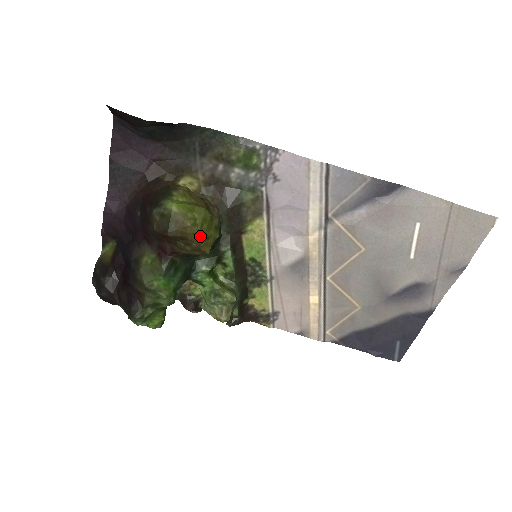
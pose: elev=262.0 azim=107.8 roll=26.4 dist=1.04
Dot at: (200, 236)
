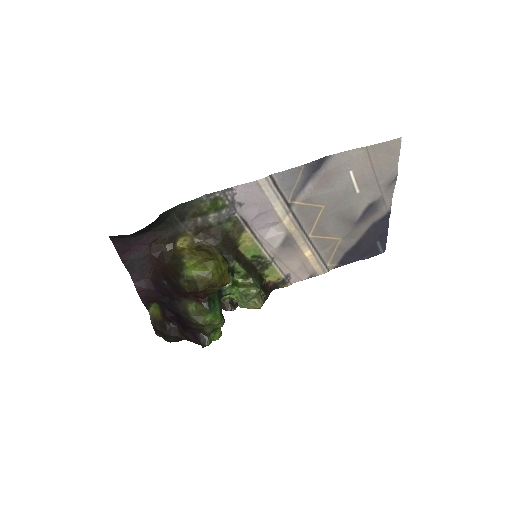
Dot at: (220, 278)
